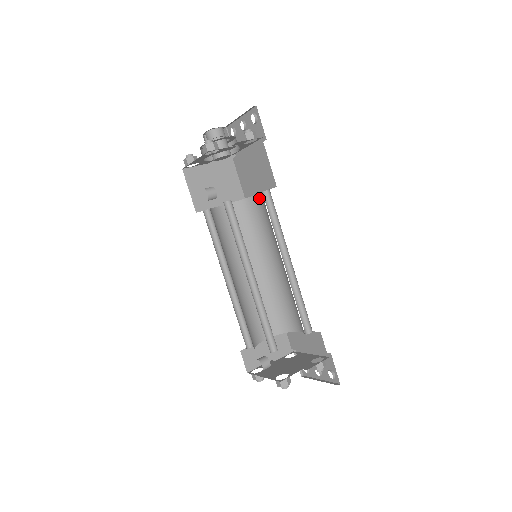
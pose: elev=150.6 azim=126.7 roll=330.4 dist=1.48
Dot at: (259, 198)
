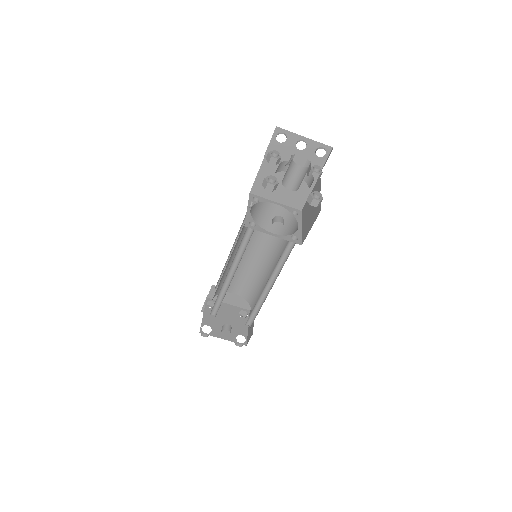
Dot at: (276, 208)
